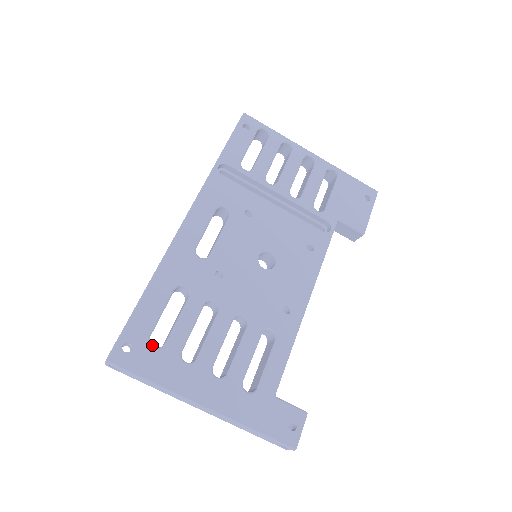
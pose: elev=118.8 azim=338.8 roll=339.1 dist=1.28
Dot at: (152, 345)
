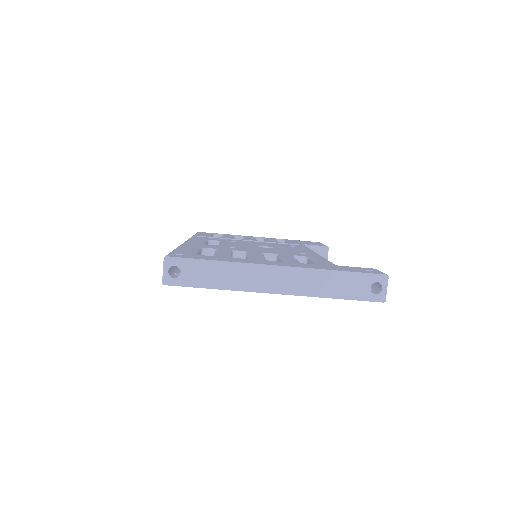
Dot at: occluded
